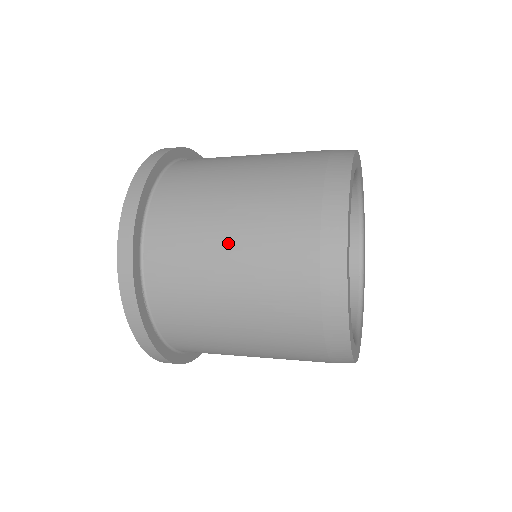
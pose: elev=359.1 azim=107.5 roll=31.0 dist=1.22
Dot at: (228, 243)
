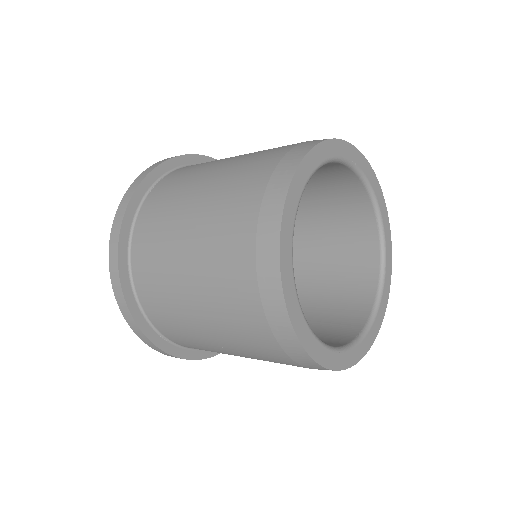
Dot at: (198, 313)
